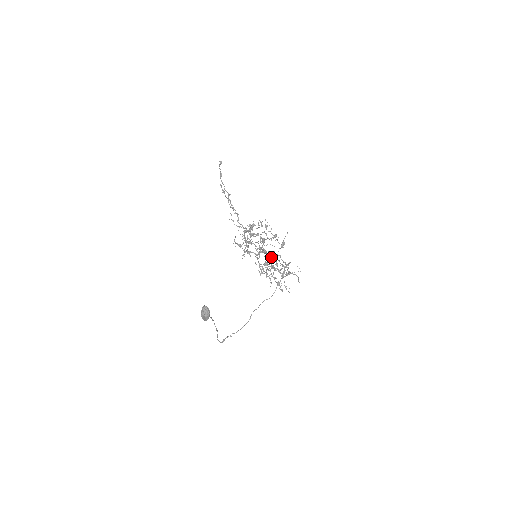
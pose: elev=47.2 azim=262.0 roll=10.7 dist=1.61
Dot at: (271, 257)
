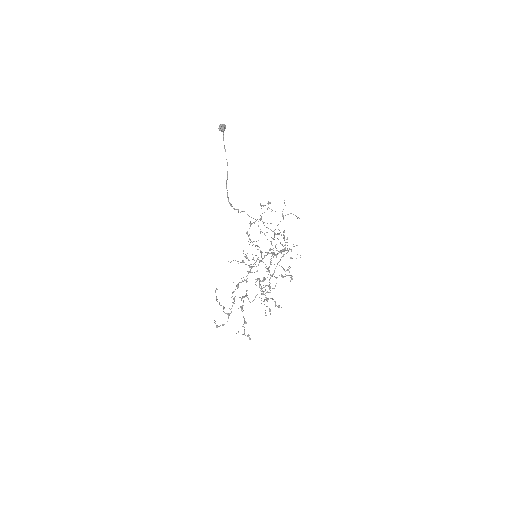
Dot at: (270, 253)
